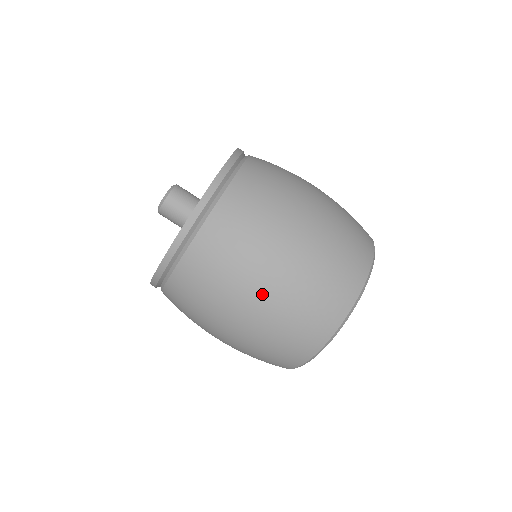
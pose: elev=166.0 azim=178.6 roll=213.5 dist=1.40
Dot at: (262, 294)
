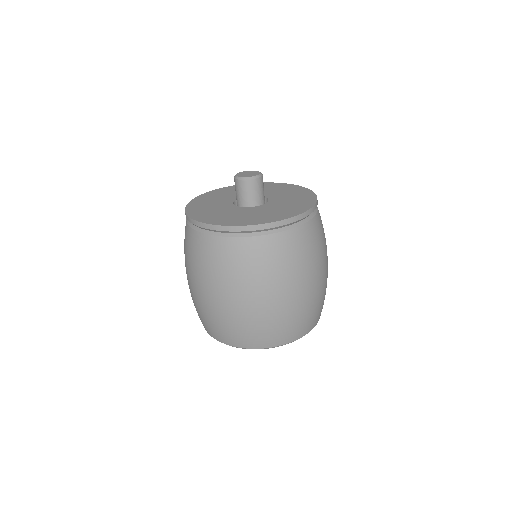
Dot at: (238, 300)
